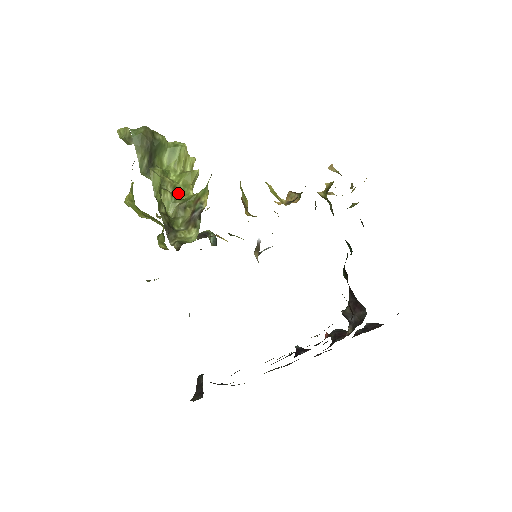
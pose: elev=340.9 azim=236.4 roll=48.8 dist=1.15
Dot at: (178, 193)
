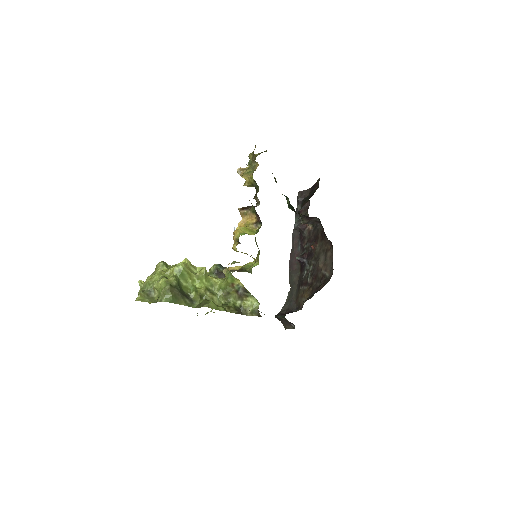
Dot at: (211, 289)
